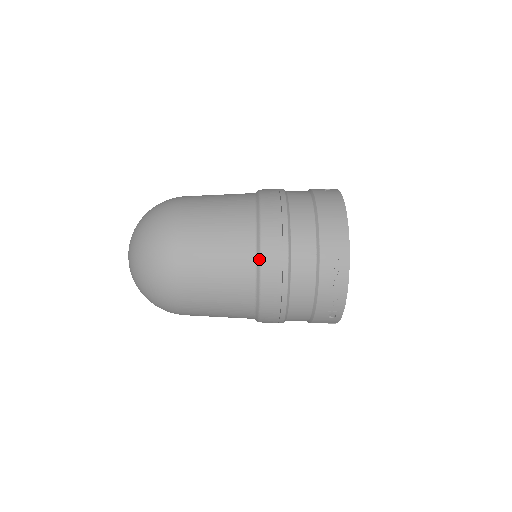
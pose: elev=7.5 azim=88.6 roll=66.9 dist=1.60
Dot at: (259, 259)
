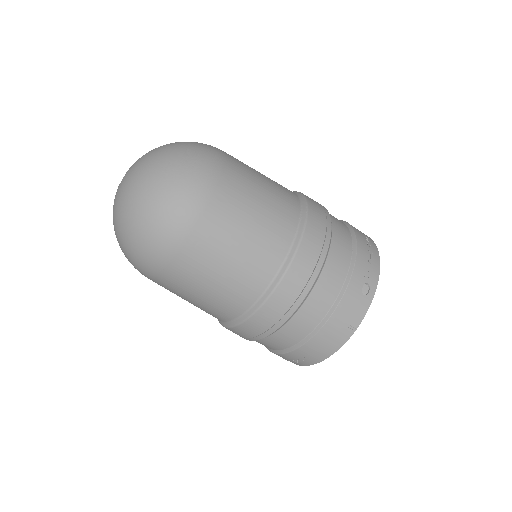
Dot at: (303, 196)
